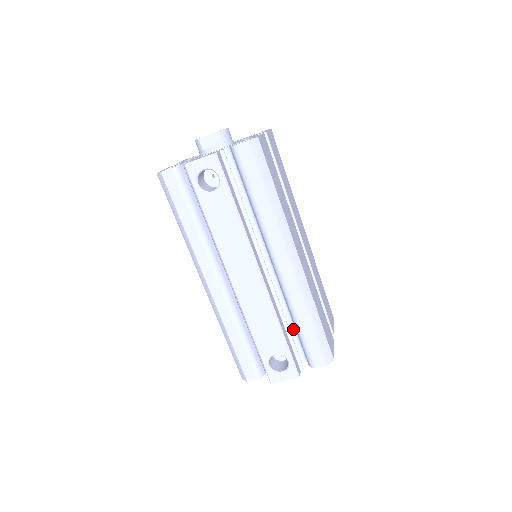
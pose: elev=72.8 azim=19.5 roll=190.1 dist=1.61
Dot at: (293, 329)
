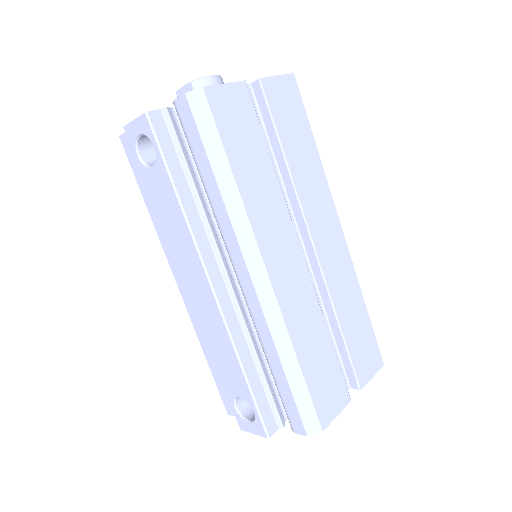
Dot at: occluded
